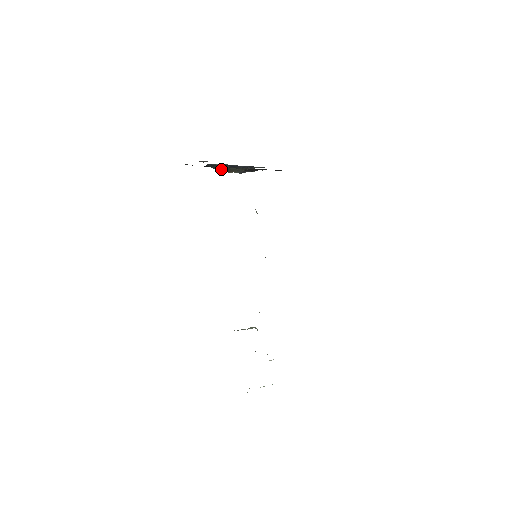
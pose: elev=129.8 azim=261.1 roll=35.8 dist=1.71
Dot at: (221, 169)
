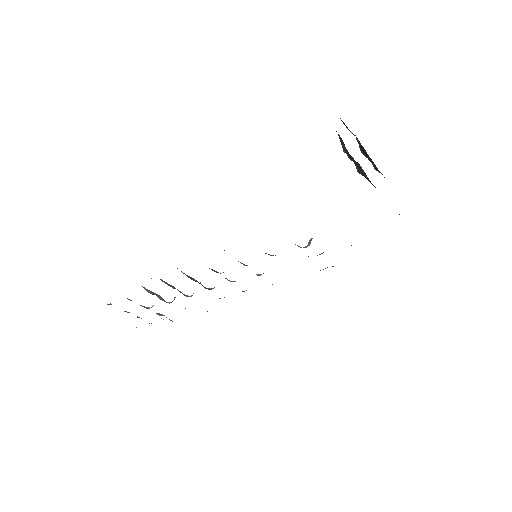
Dot at: (345, 148)
